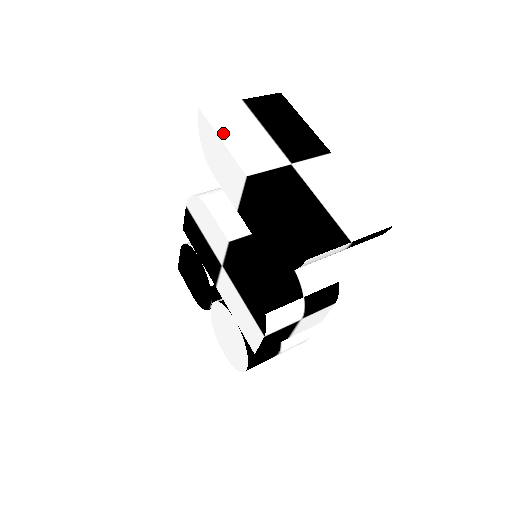
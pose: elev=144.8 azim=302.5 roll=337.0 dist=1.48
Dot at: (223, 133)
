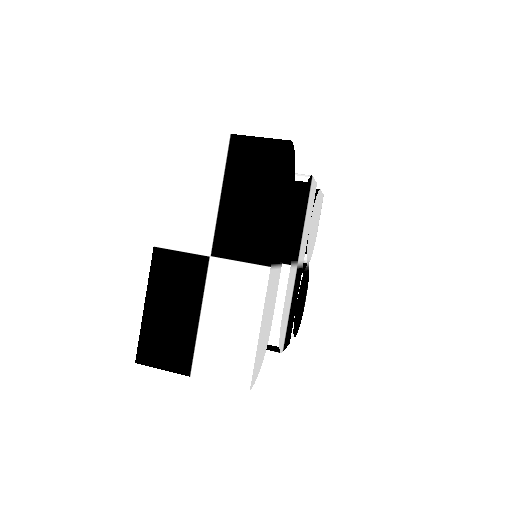
Dot at: (171, 178)
